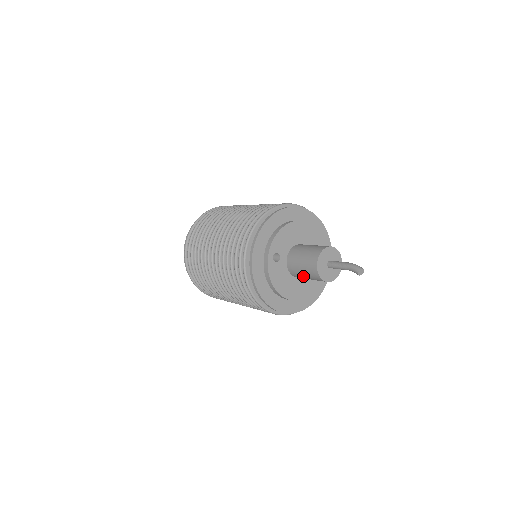
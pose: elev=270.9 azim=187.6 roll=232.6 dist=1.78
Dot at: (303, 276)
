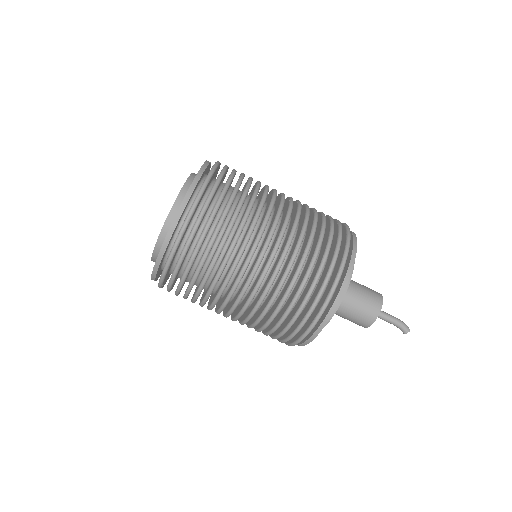
Dot at: (343, 316)
